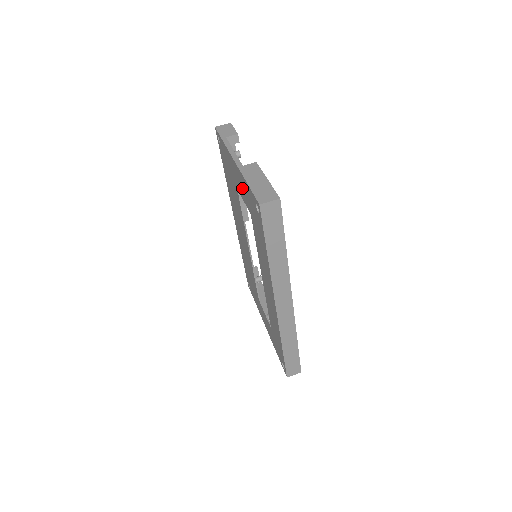
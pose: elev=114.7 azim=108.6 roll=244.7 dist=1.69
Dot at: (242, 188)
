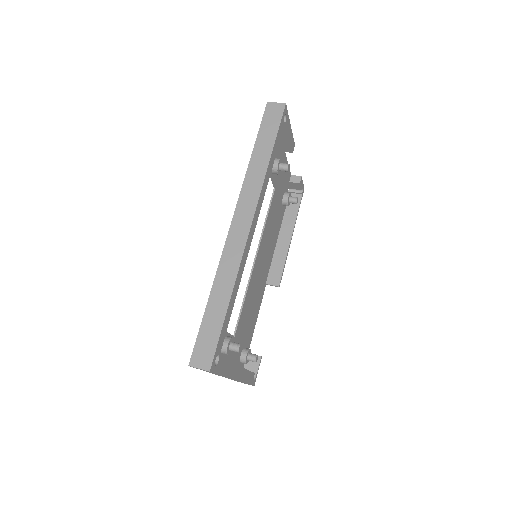
Dot at: occluded
